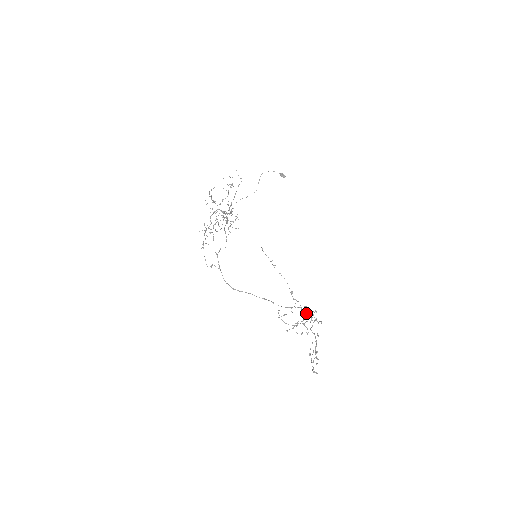
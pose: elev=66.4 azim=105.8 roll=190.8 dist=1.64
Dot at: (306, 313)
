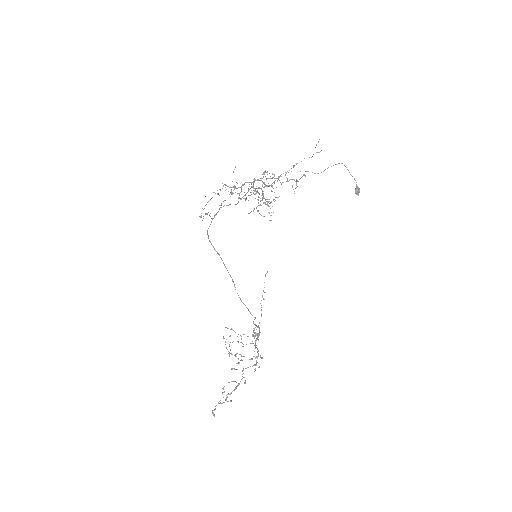
Dot at: occluded
